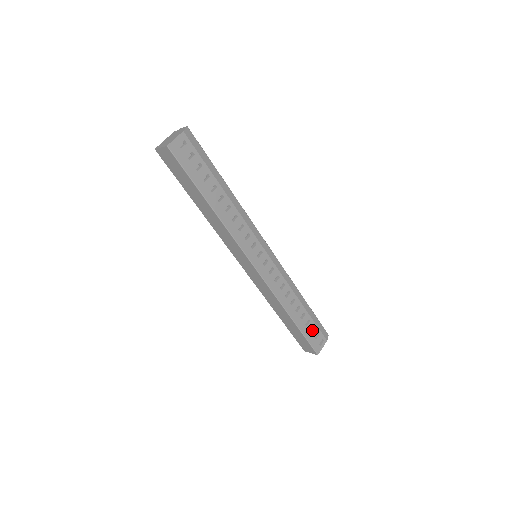
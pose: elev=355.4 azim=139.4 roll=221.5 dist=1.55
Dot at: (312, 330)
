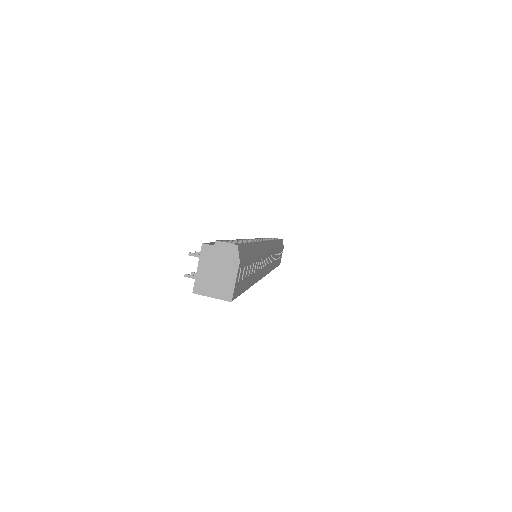
Dot at: occluded
